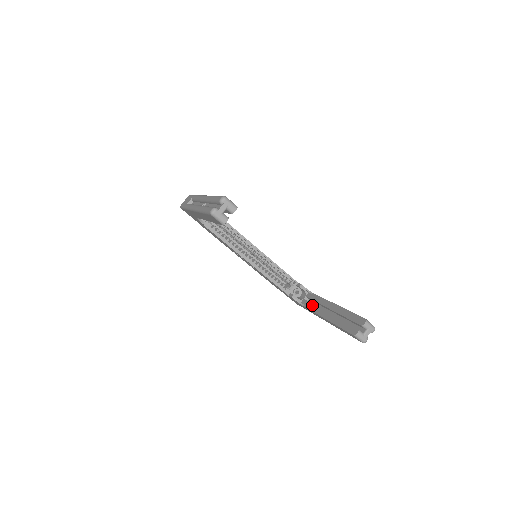
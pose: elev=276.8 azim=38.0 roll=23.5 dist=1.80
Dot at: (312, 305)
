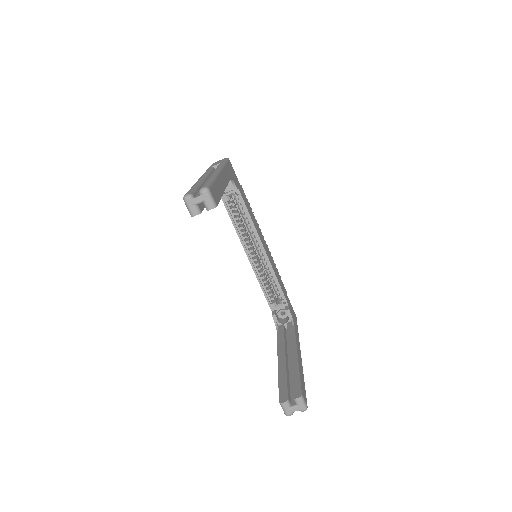
Dot at: (282, 337)
